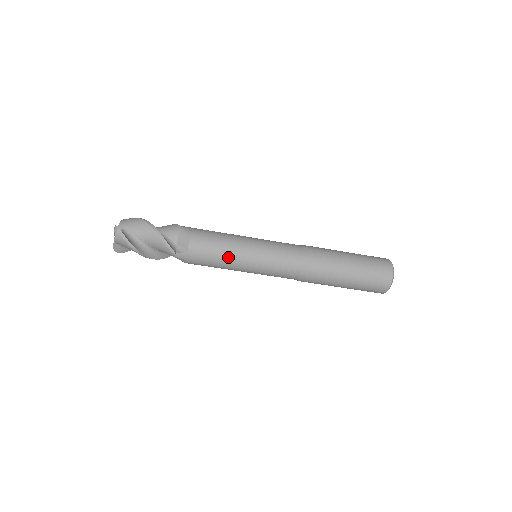
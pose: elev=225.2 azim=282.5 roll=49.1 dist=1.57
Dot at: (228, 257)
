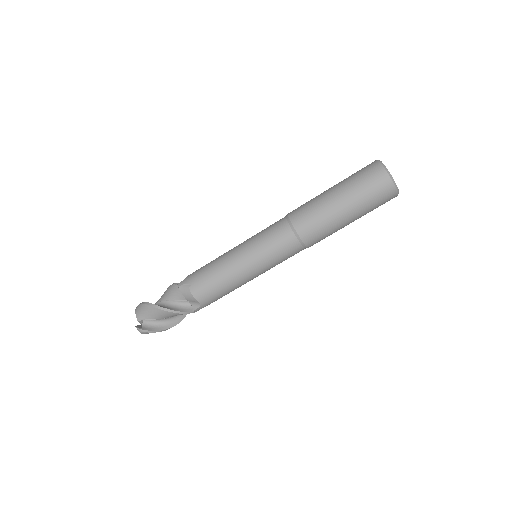
Dot at: (234, 284)
